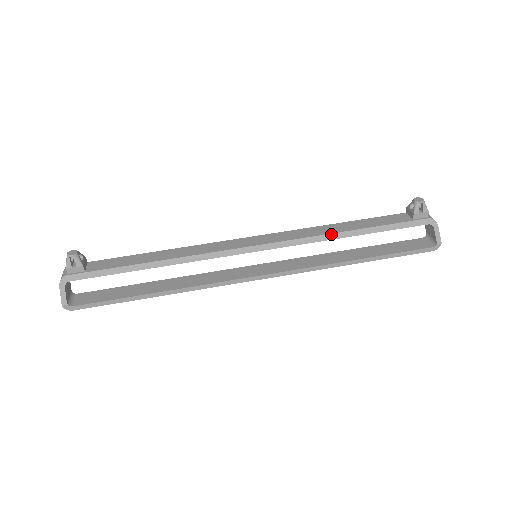
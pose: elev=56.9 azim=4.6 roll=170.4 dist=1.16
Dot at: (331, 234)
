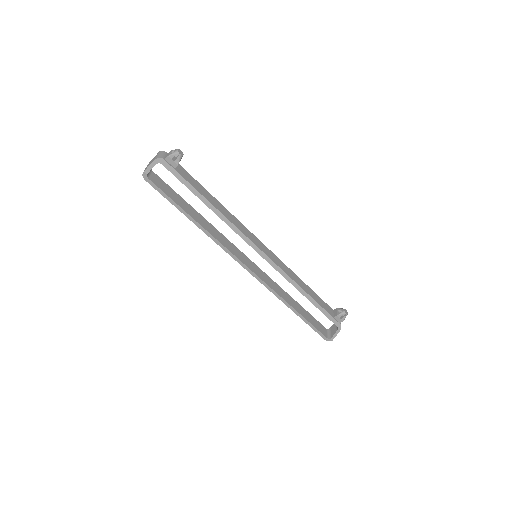
Dot at: (298, 285)
